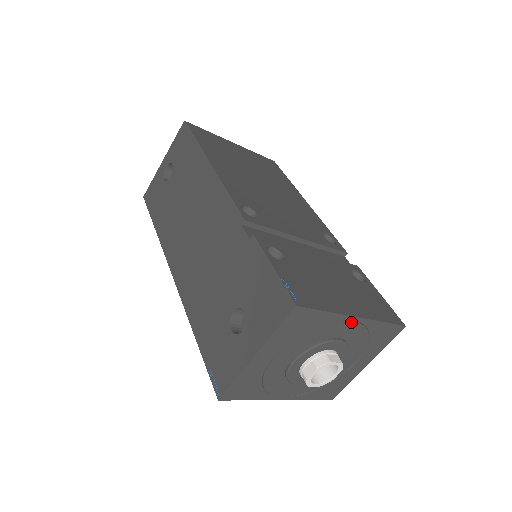
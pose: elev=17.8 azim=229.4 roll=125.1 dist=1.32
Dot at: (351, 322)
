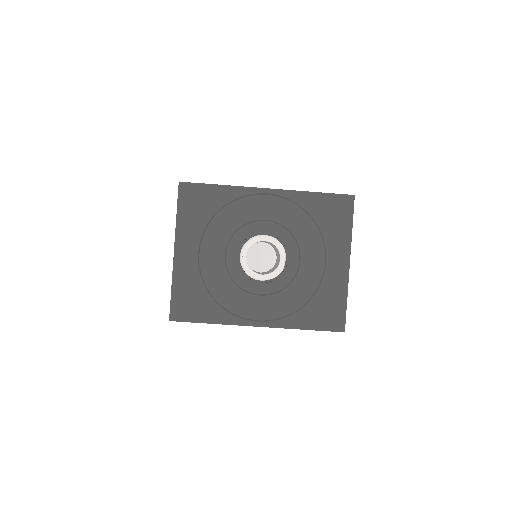
Dot at: (264, 196)
